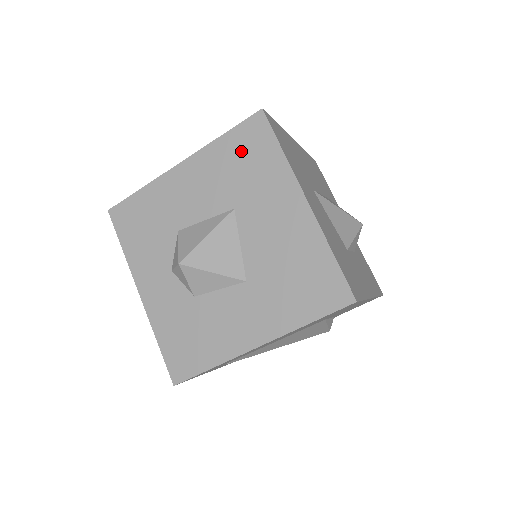
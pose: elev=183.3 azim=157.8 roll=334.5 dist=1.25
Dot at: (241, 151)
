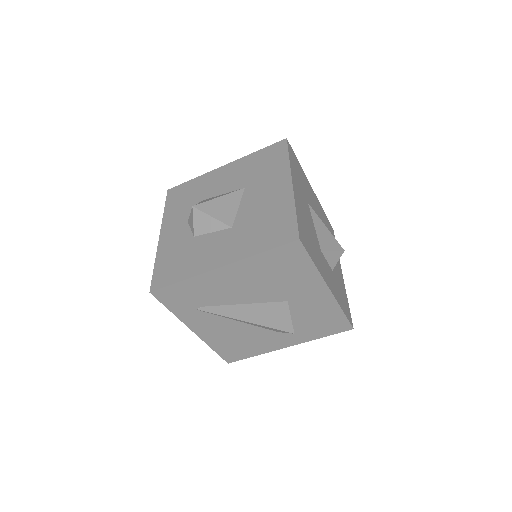
Dot at: (264, 158)
